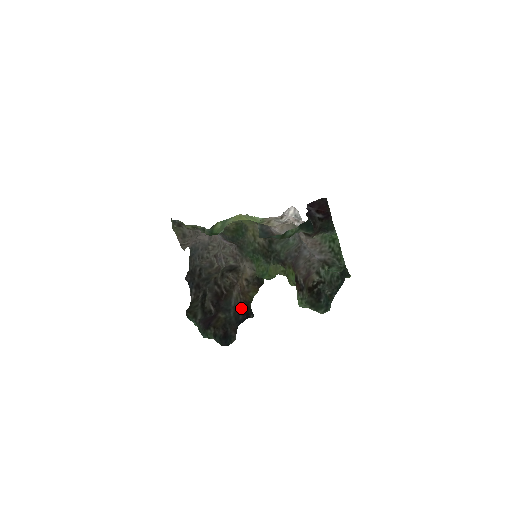
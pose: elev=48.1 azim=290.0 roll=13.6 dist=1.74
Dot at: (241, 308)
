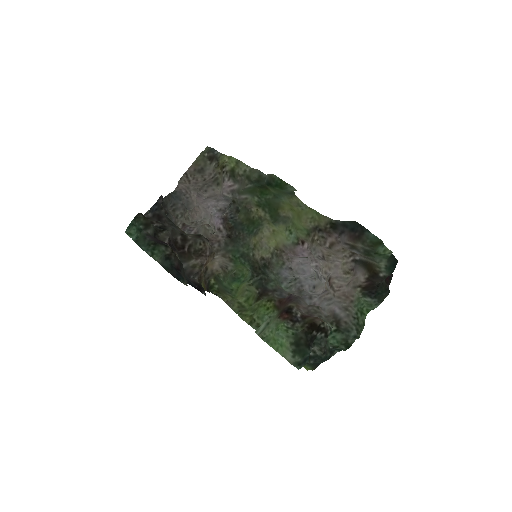
Dot at: (193, 277)
